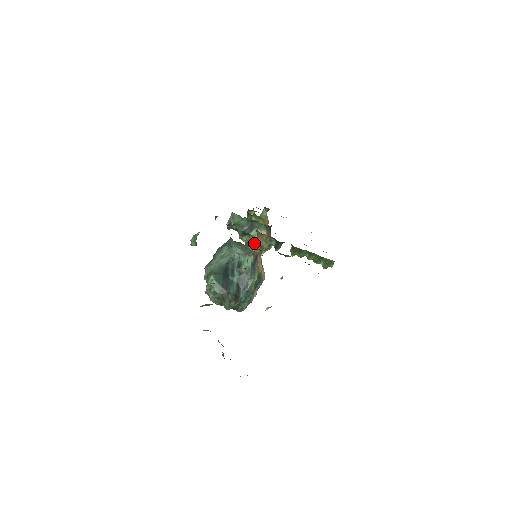
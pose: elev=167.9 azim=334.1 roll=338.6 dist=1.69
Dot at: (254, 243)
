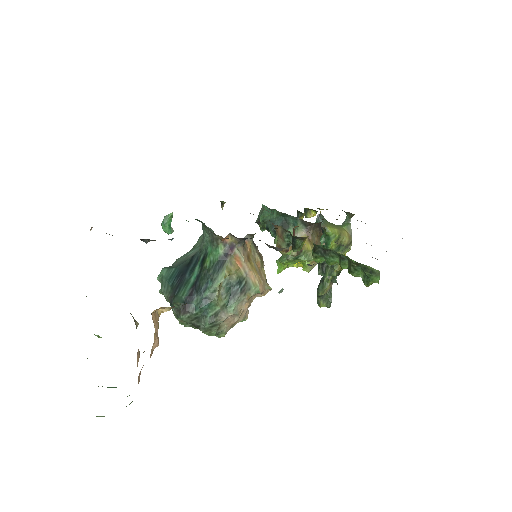
Dot at: occluded
